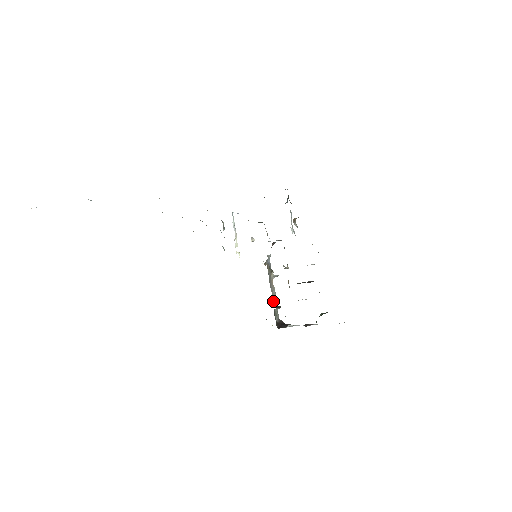
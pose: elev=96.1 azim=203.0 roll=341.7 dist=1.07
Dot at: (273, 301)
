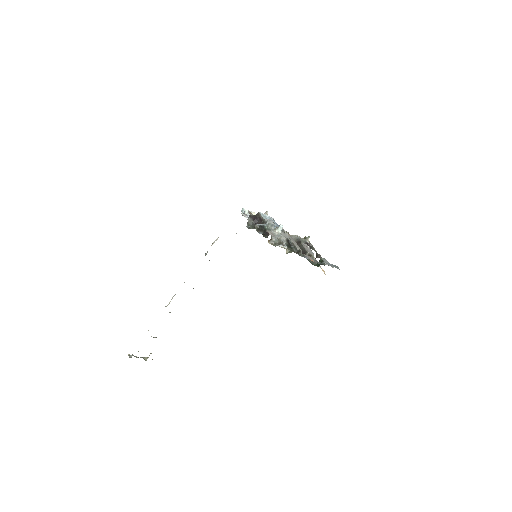
Dot at: (295, 240)
